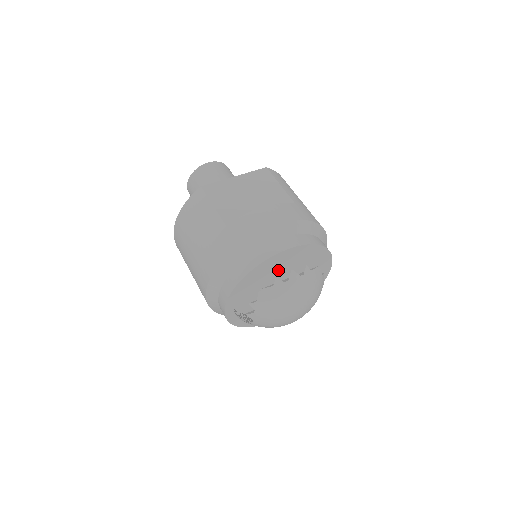
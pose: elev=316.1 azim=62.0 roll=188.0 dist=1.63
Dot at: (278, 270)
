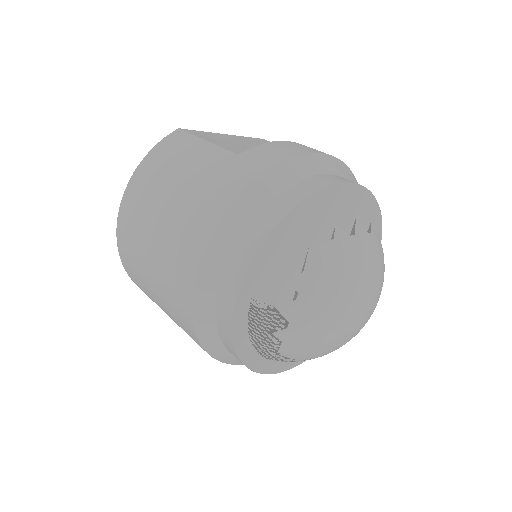
Dot at: (326, 231)
